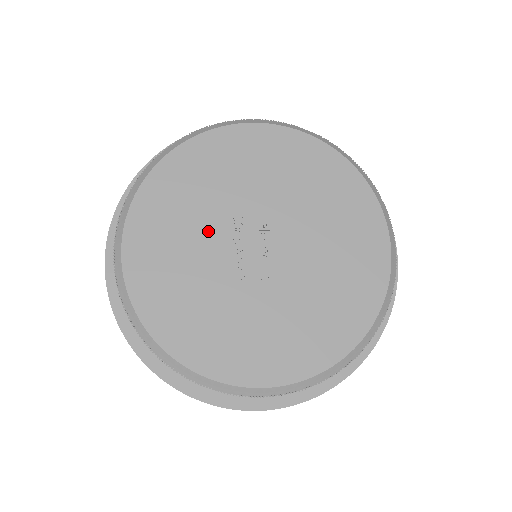
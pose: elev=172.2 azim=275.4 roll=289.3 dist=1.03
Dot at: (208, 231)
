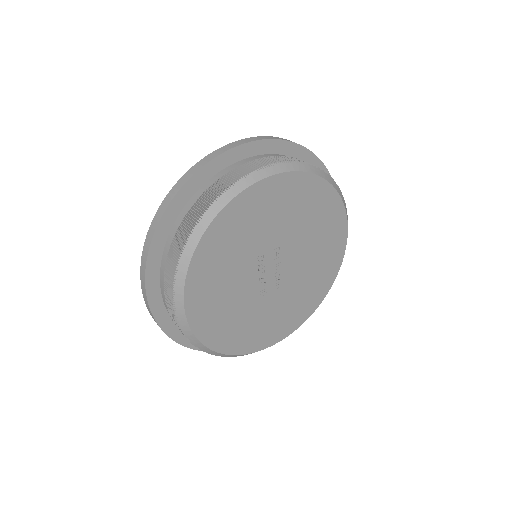
Dot at: (242, 275)
